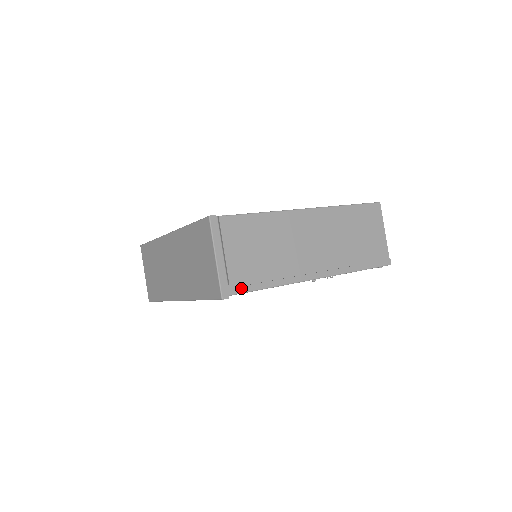
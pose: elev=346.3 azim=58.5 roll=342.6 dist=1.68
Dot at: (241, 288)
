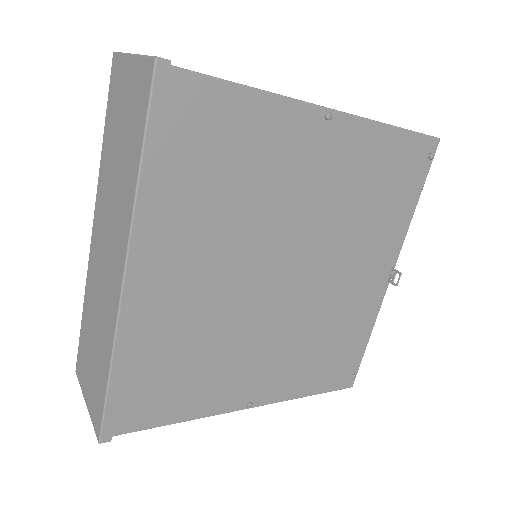
Dot at: (192, 72)
